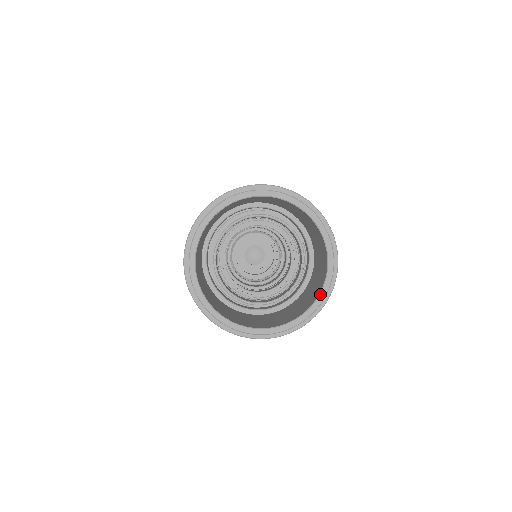
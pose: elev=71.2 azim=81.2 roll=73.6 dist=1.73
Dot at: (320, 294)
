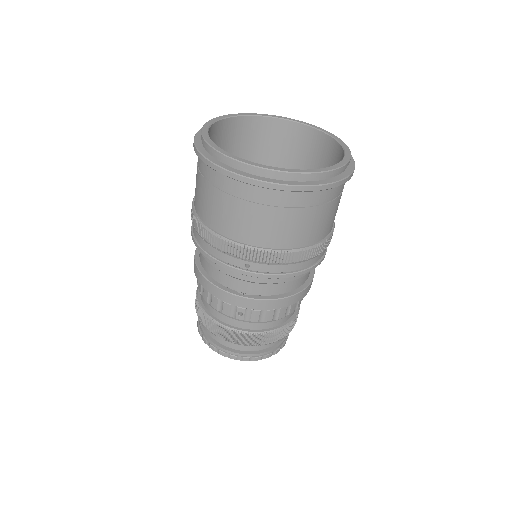
Dot at: (340, 161)
